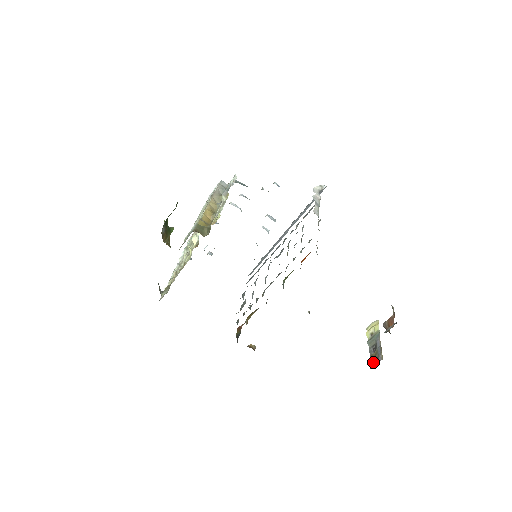
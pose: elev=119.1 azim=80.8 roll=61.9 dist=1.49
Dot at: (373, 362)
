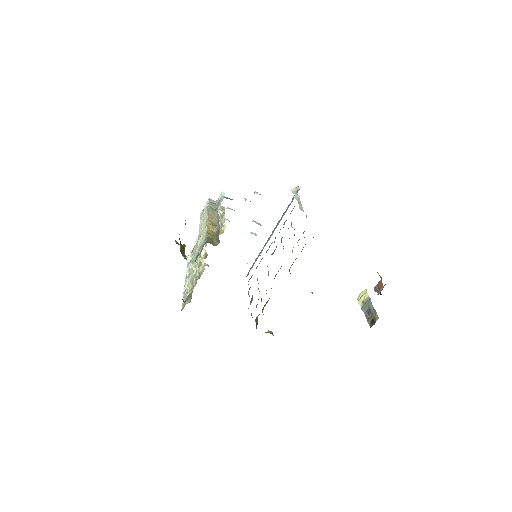
Dot at: (371, 323)
